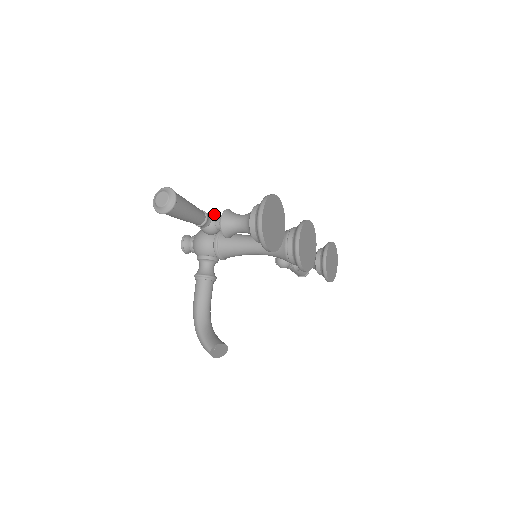
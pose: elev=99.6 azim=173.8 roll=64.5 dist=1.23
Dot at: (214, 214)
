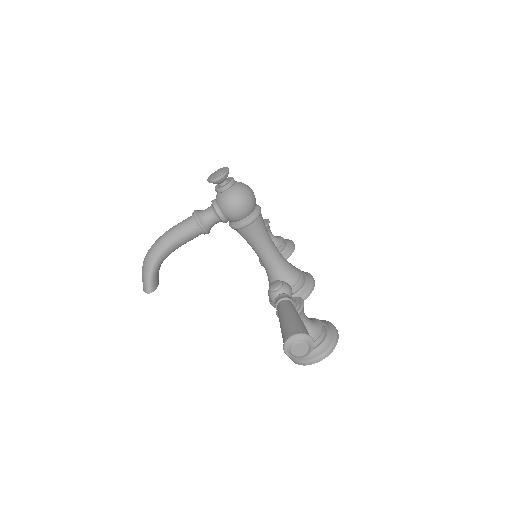
Dot at: occluded
